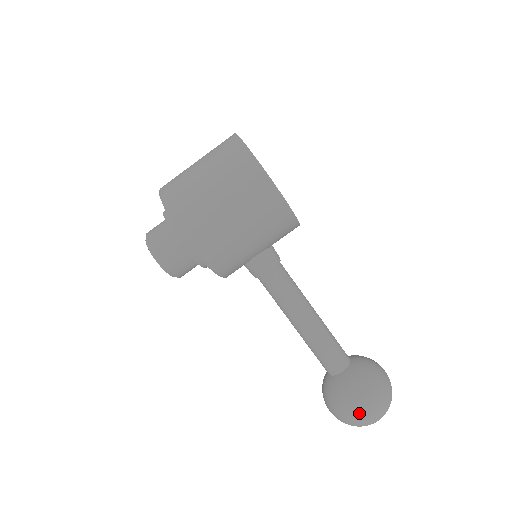
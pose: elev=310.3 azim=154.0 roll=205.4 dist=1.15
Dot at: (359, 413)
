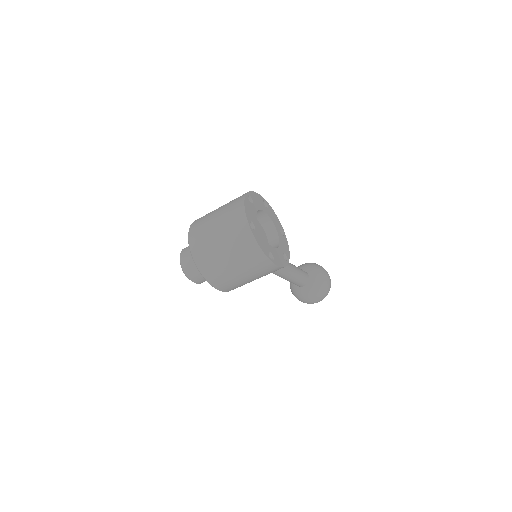
Dot at: (311, 303)
